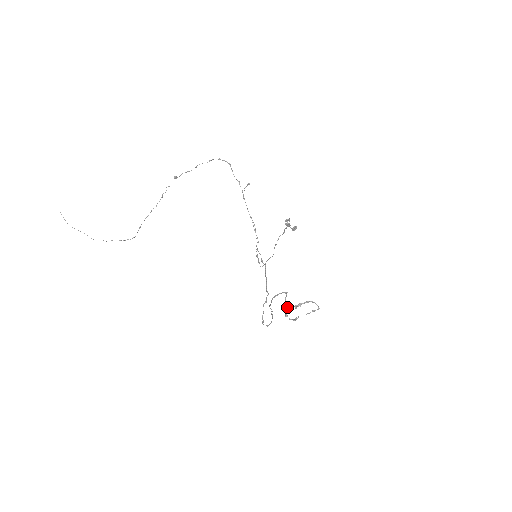
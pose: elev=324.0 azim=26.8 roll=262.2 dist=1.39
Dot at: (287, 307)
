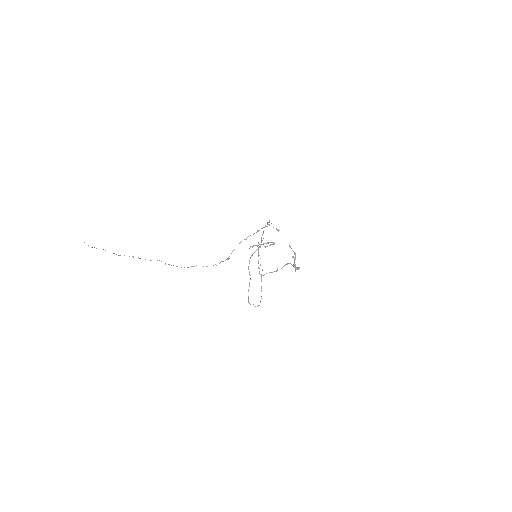
Dot at: occluded
